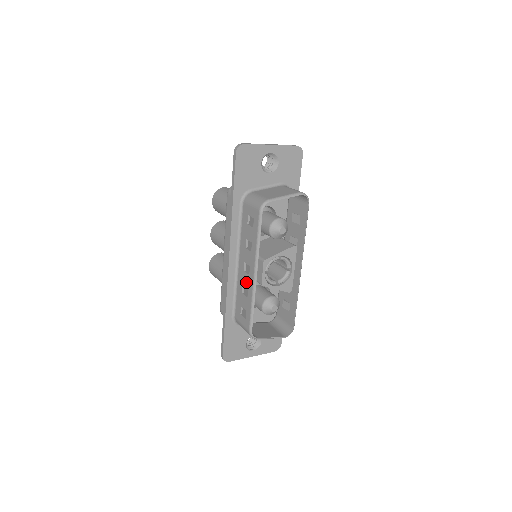
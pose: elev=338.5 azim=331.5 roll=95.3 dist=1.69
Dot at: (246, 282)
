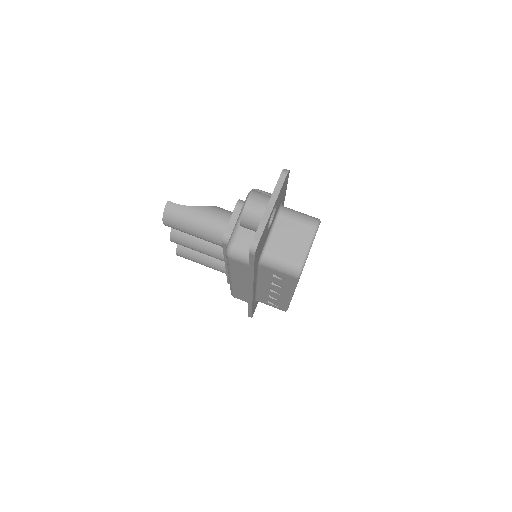
Dot at: (276, 296)
